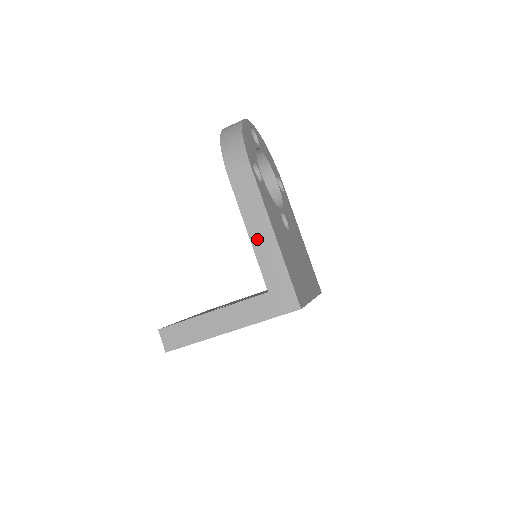
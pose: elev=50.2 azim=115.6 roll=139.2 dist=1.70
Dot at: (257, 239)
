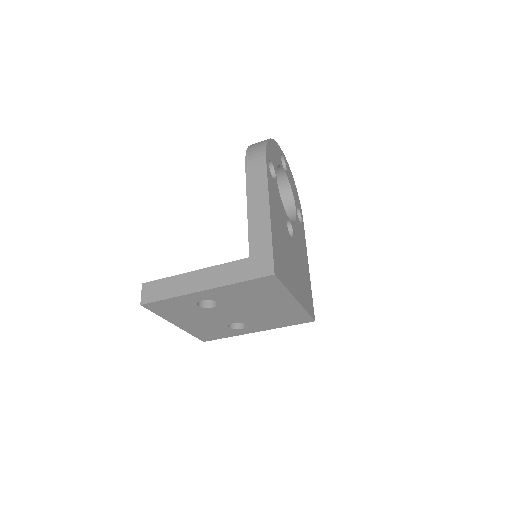
Dot at: (253, 212)
